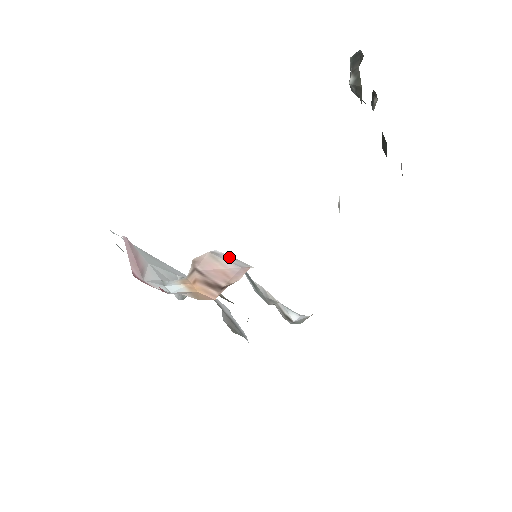
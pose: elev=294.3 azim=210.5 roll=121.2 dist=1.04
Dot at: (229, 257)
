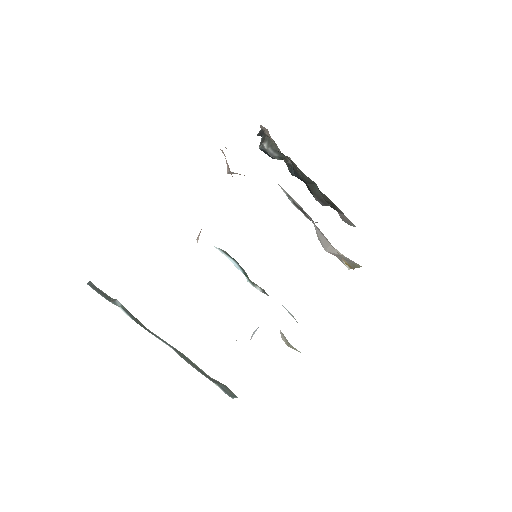
Dot at: occluded
